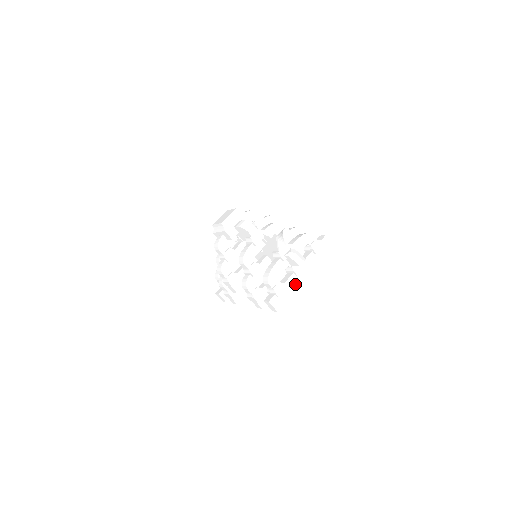
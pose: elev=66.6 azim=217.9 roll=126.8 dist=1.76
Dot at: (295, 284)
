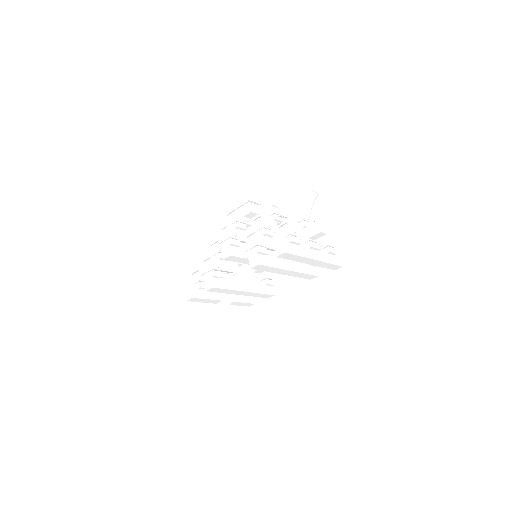
Dot at: (306, 253)
